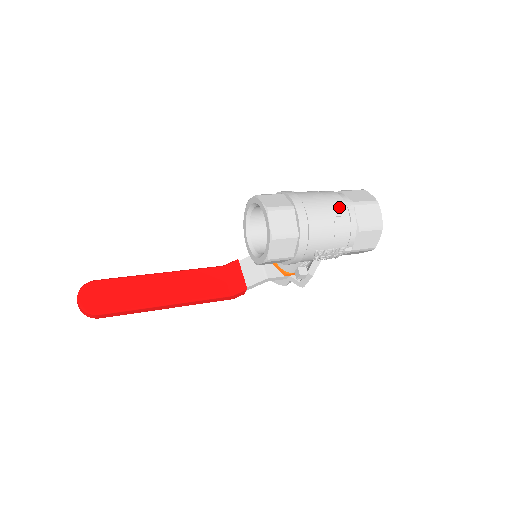
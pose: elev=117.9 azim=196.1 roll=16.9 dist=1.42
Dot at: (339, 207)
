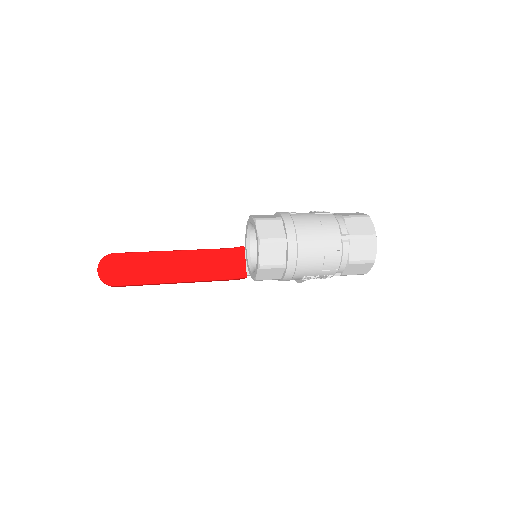
Dot at: (333, 241)
